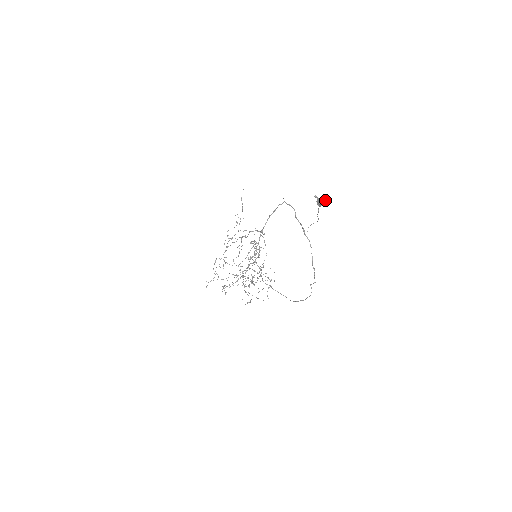
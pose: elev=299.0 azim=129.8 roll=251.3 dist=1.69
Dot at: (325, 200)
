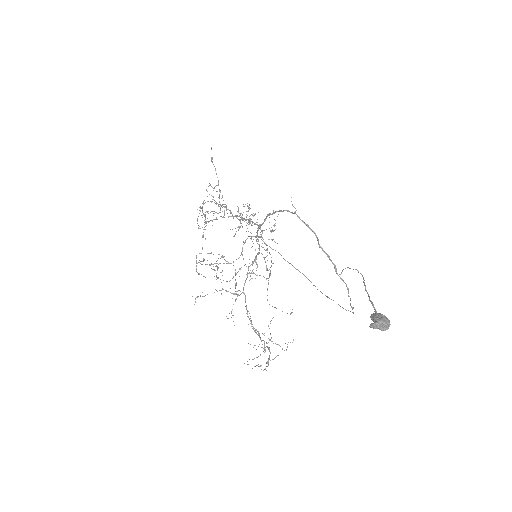
Dot at: (388, 323)
